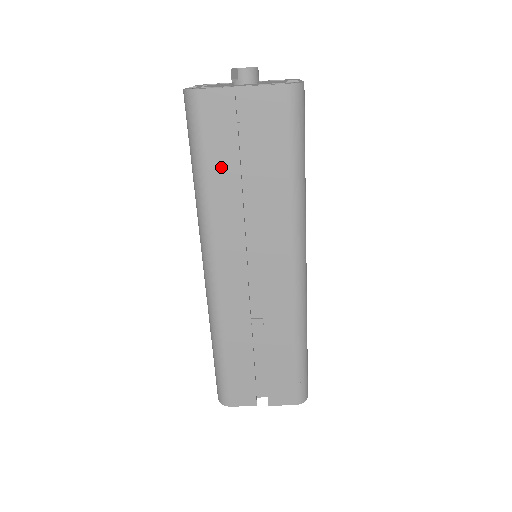
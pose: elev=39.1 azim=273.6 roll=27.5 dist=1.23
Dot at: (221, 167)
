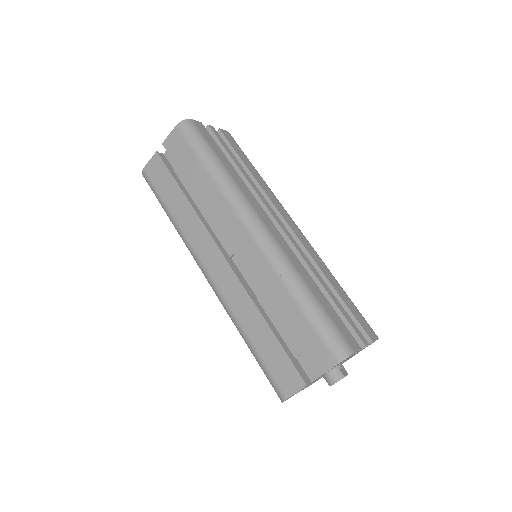
Dot at: (173, 199)
